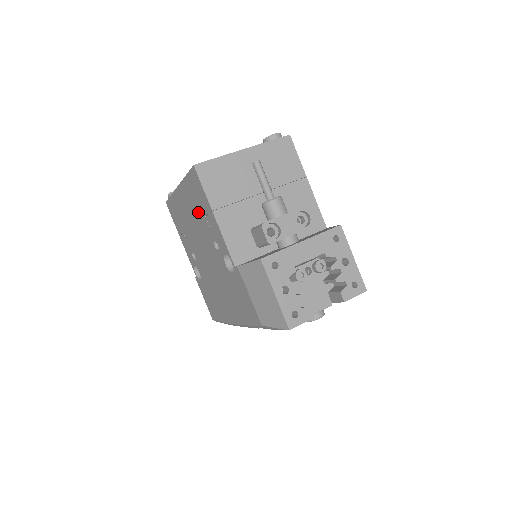
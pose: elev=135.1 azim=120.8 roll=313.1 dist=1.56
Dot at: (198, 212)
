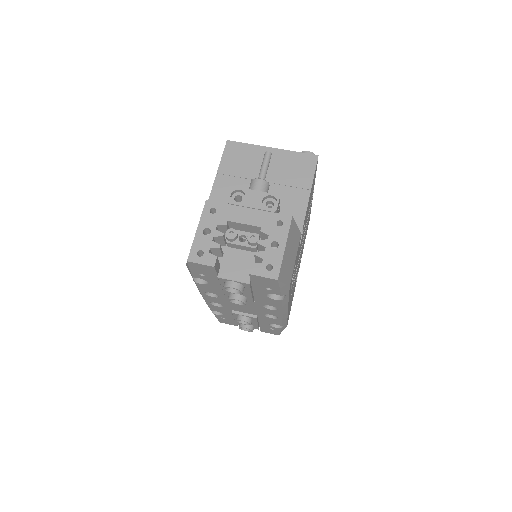
Dot at: occluded
